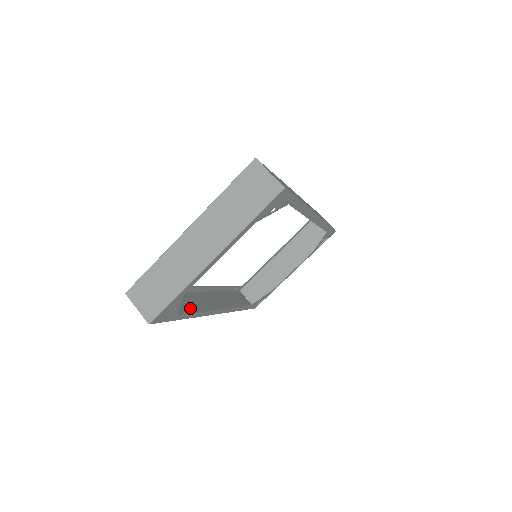
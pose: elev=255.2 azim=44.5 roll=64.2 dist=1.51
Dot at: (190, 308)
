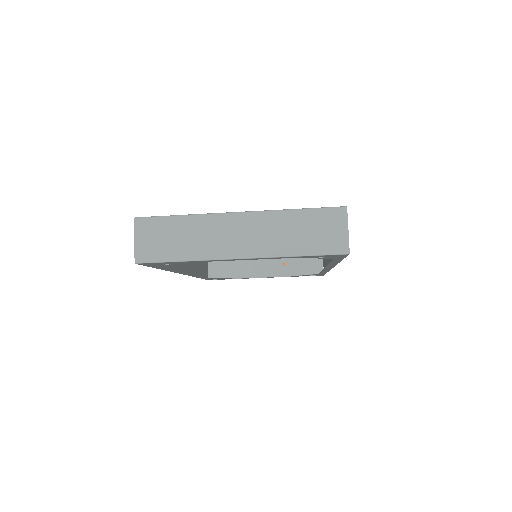
Dot at: occluded
